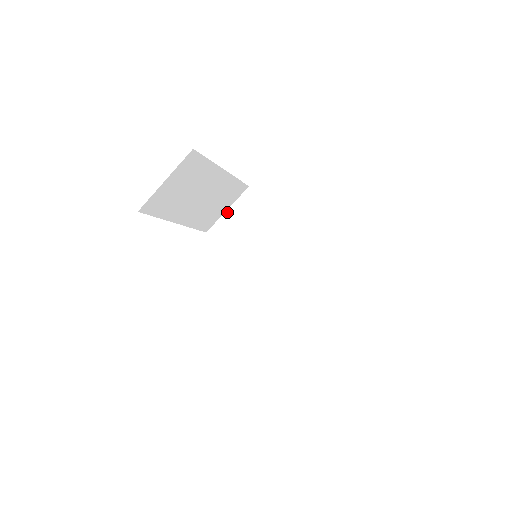
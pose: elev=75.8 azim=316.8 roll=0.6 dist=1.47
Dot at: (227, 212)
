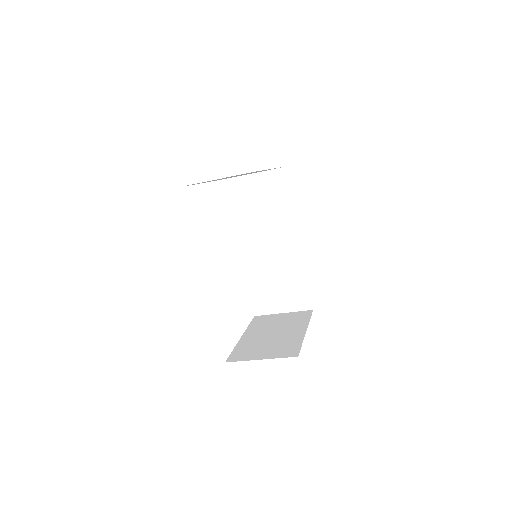
Dot at: (254, 175)
